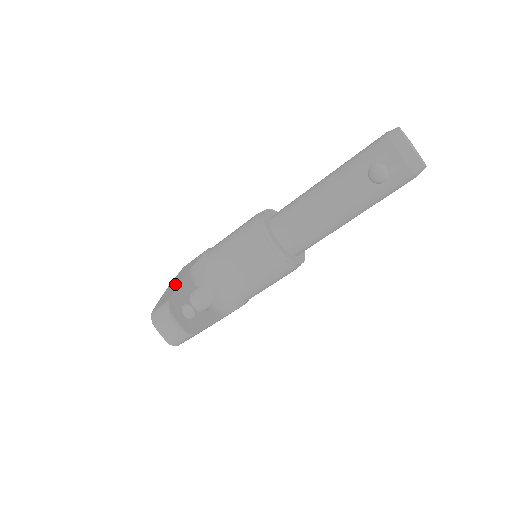
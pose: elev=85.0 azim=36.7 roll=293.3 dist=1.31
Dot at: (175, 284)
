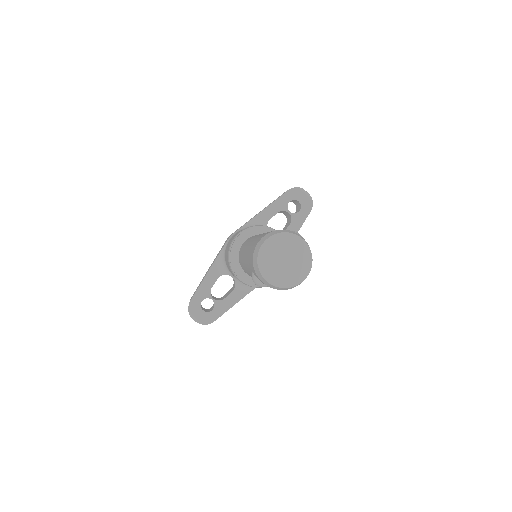
Dot at: occluded
